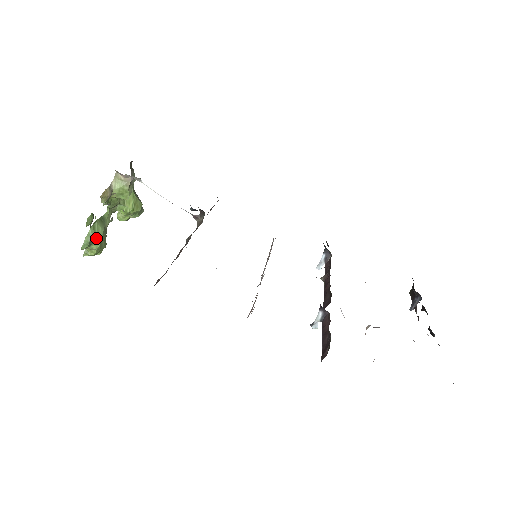
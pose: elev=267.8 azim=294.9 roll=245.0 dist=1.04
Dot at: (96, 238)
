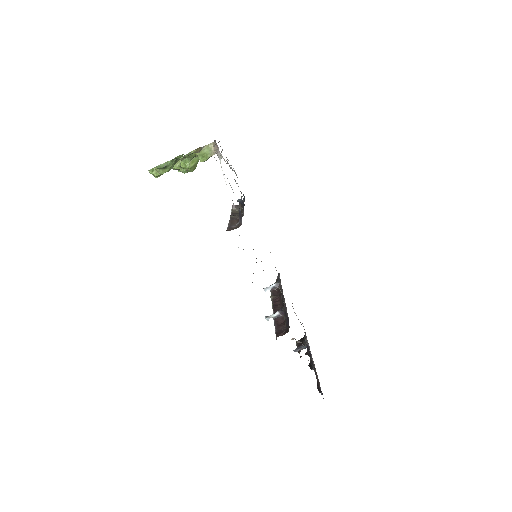
Dot at: (168, 168)
